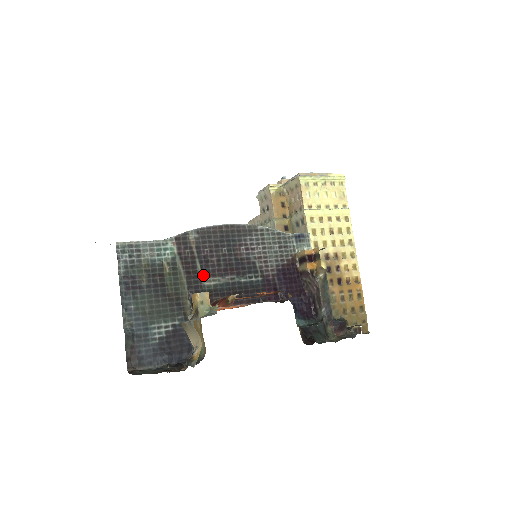
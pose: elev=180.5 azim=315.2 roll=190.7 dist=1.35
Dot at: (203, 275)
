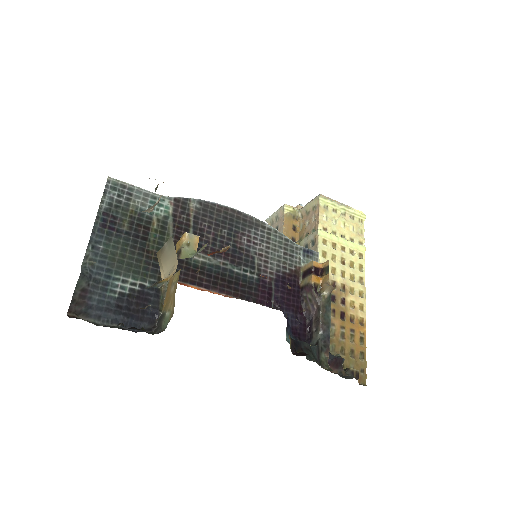
Dot at: occluded
